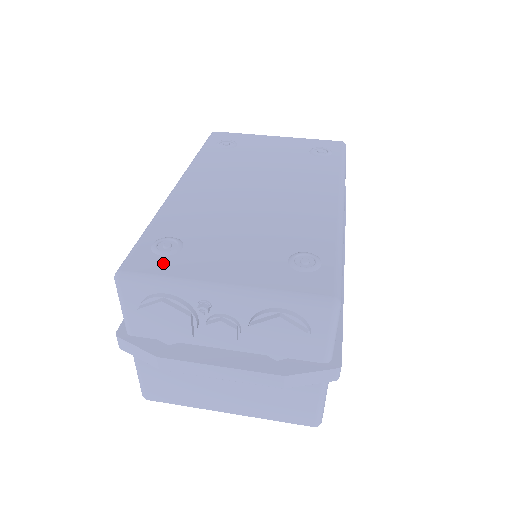
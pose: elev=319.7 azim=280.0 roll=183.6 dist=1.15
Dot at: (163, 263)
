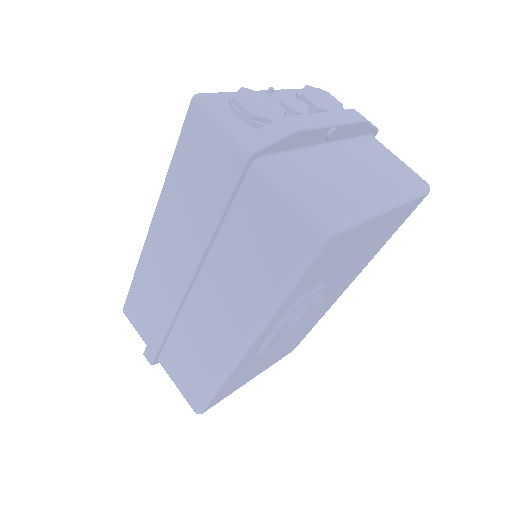
Dot at: occluded
